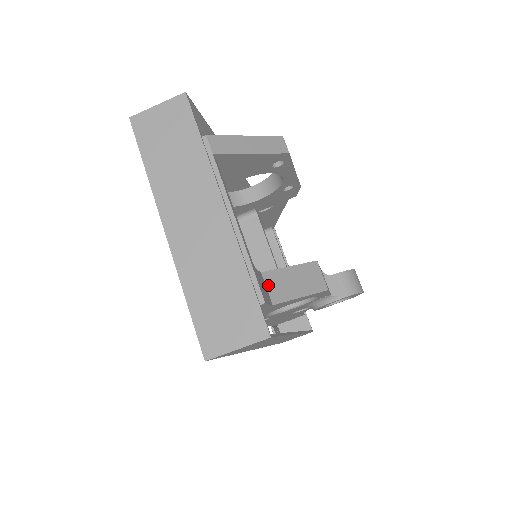
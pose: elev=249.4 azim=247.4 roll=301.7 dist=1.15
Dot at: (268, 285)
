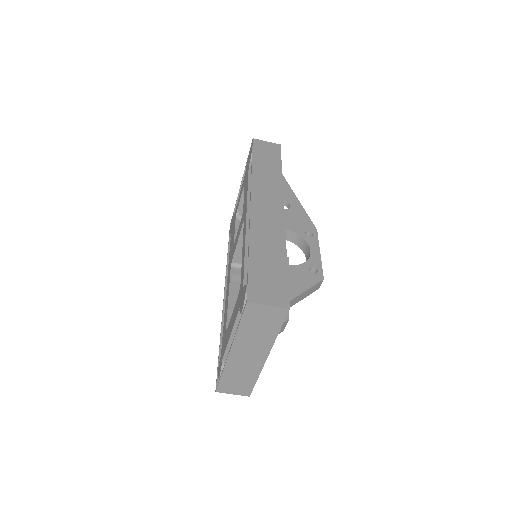
Dot at: occluded
